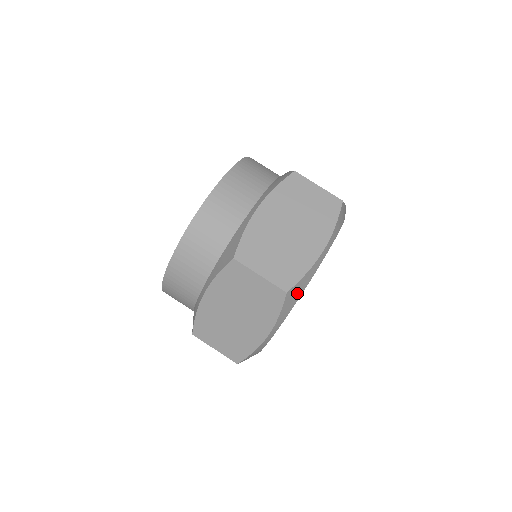
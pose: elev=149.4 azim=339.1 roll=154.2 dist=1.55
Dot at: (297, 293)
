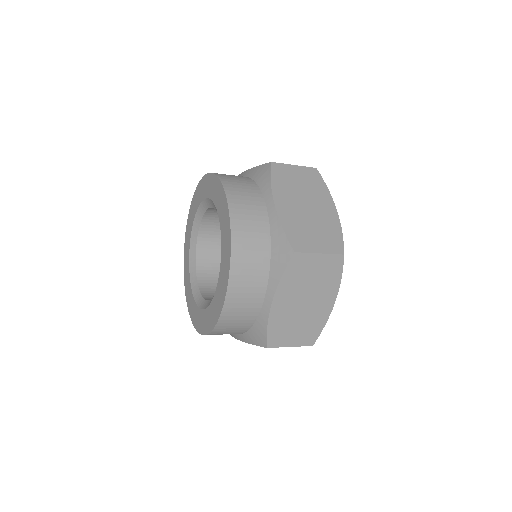
Dot at: occluded
